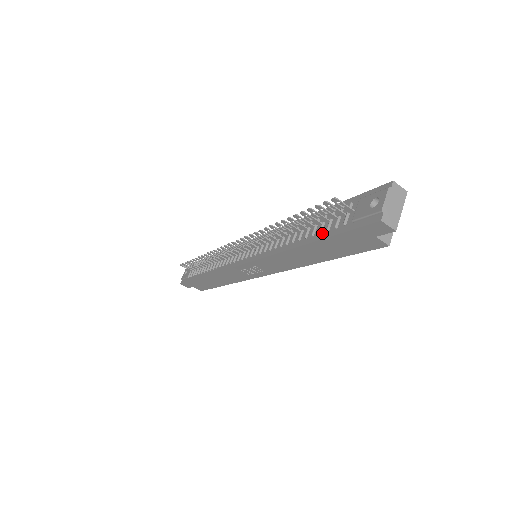
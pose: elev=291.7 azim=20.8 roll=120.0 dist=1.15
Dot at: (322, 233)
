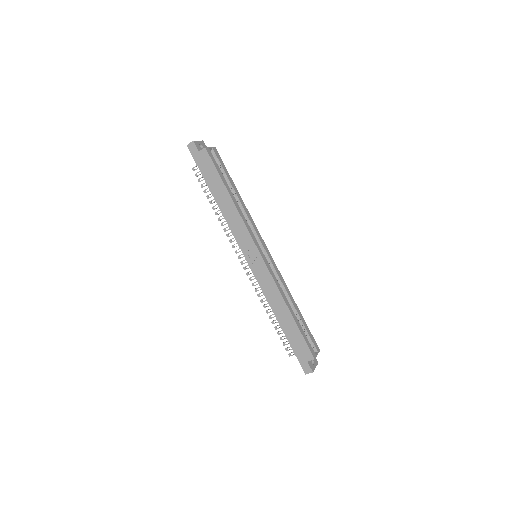
Dot at: (208, 183)
